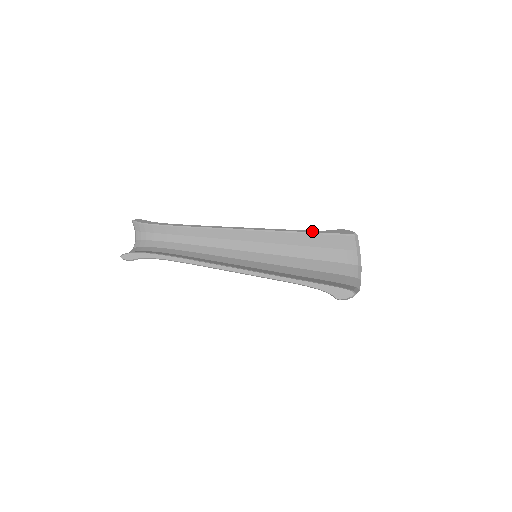
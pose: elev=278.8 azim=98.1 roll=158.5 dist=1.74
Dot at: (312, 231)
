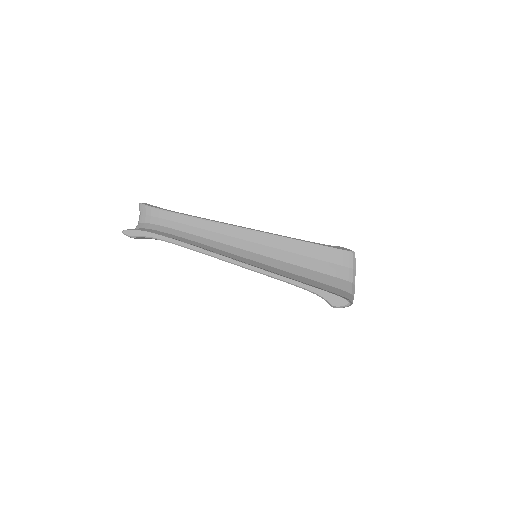
Dot at: (313, 242)
